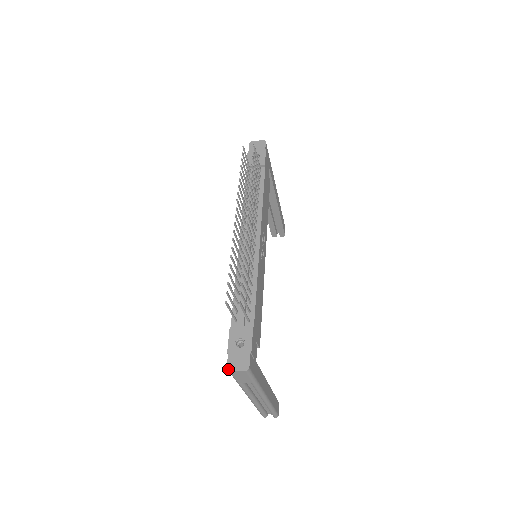
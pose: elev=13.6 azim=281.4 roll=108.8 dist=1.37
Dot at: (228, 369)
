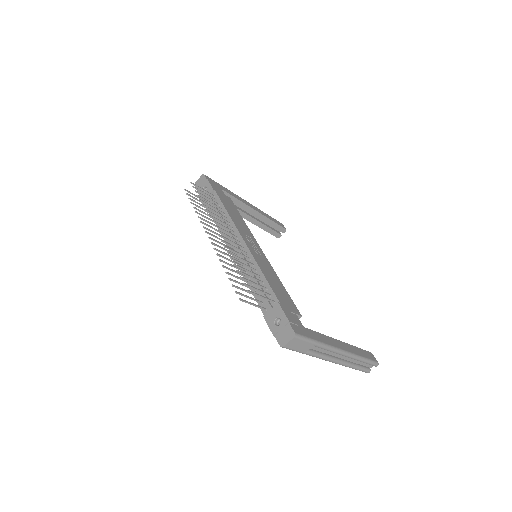
Dot at: (281, 346)
